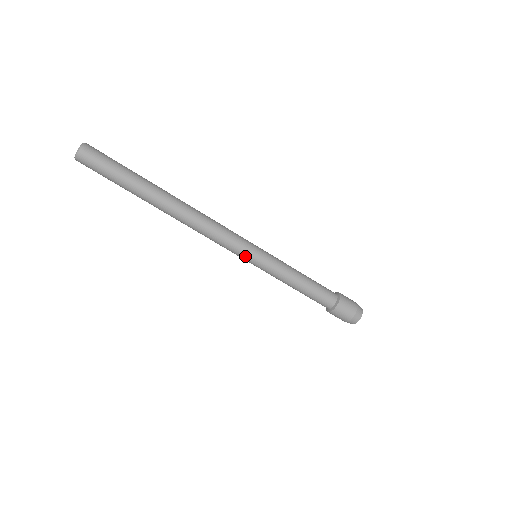
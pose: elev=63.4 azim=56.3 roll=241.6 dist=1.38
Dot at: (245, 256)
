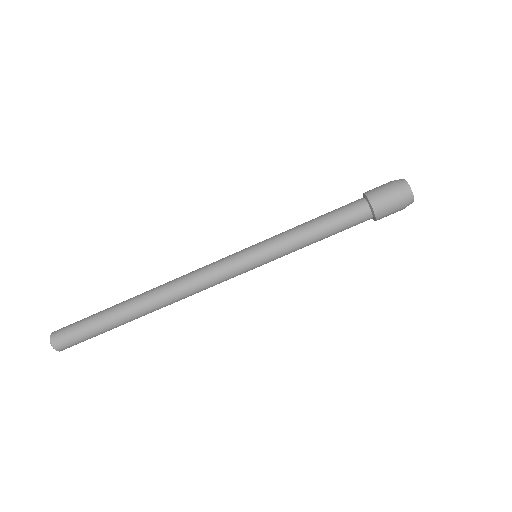
Dot at: (240, 259)
